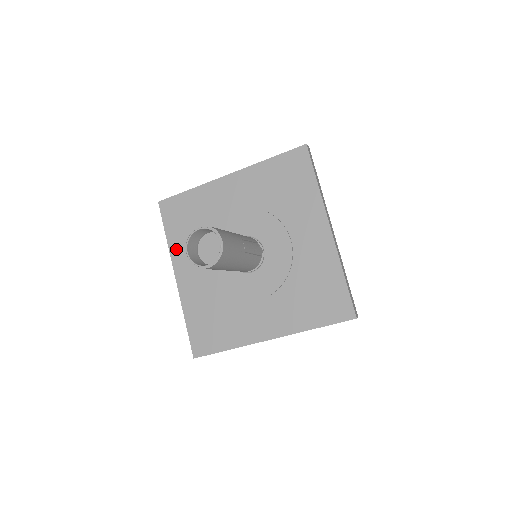
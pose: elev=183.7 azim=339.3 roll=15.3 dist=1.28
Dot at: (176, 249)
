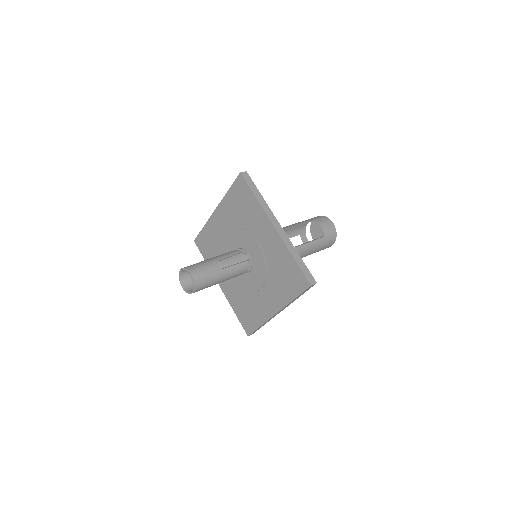
Dot at: occluded
